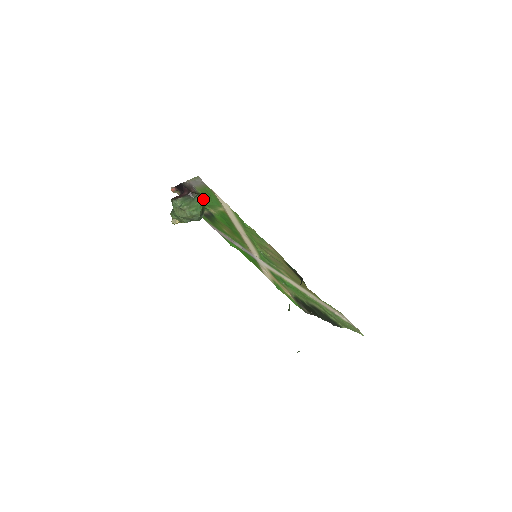
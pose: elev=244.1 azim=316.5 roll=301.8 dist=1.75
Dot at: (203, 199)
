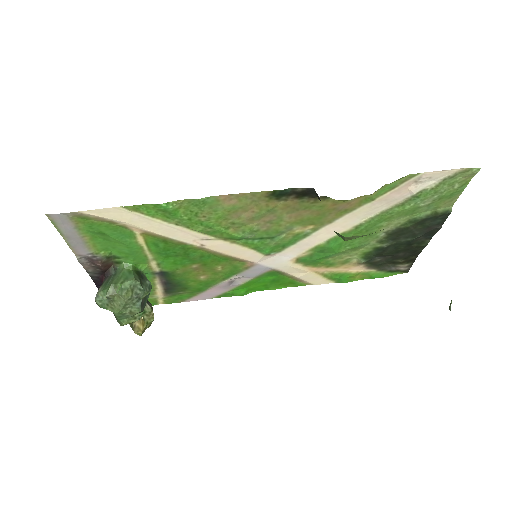
Dot at: (123, 261)
